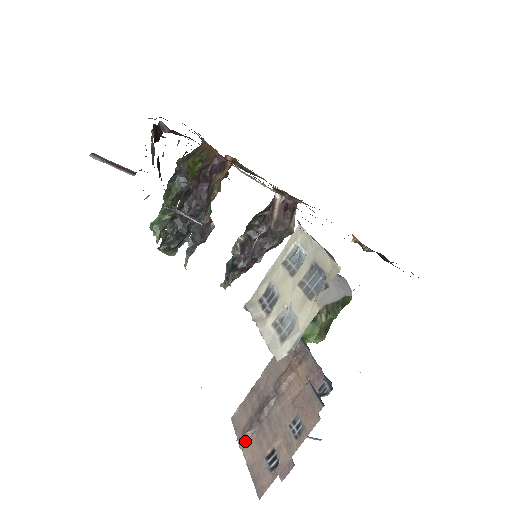
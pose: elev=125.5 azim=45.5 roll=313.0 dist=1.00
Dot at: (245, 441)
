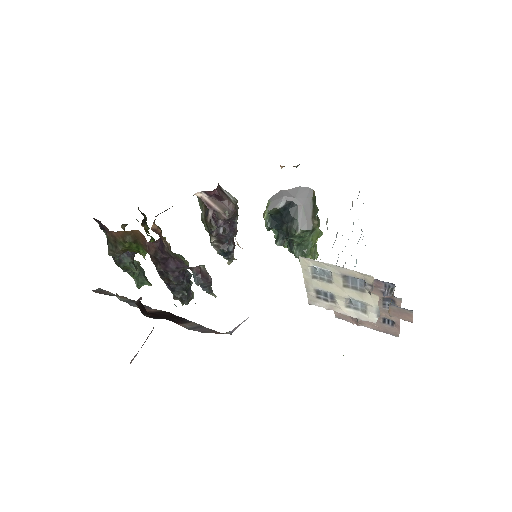
Dot at: (359, 322)
